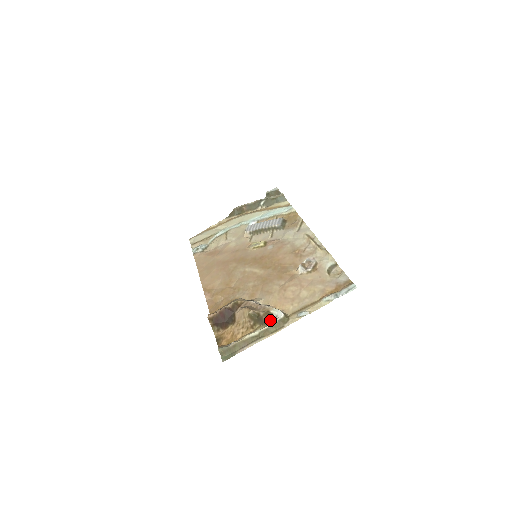
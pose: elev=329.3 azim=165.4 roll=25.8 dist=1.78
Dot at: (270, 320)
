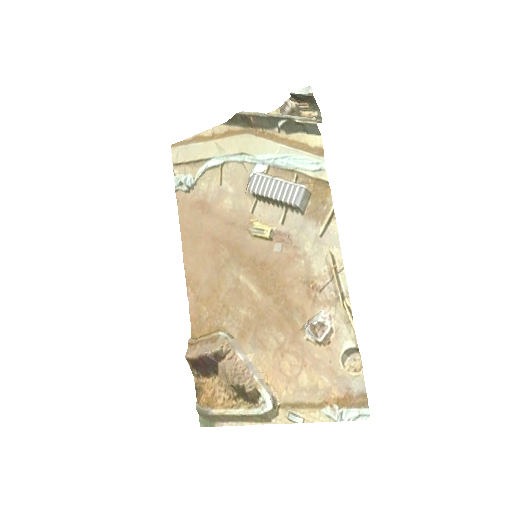
Dot at: (256, 401)
